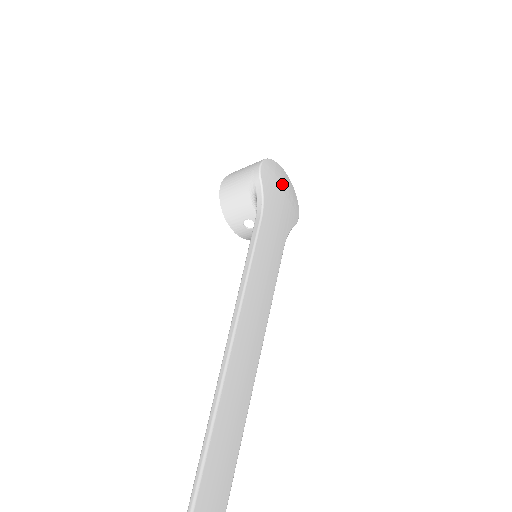
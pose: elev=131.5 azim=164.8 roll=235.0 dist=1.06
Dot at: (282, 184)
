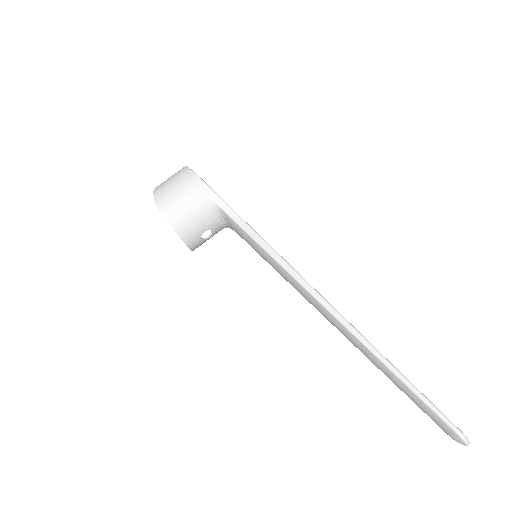
Dot at: occluded
